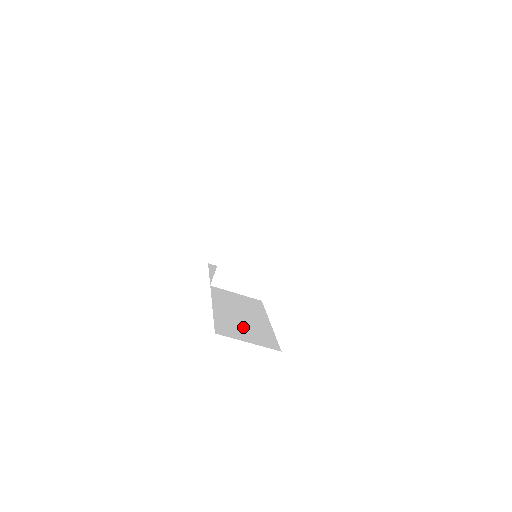
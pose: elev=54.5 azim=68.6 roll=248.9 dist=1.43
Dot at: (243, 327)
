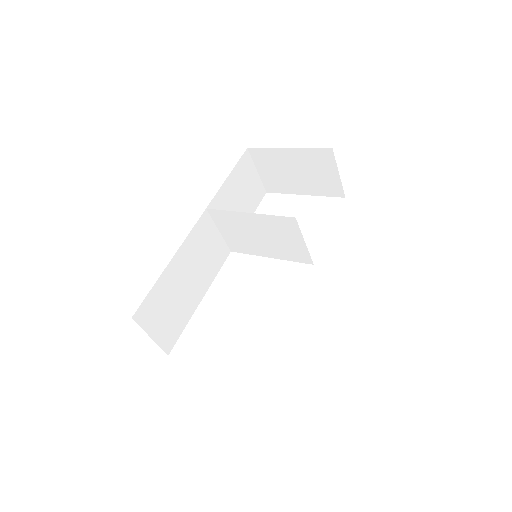
Dot at: (169, 307)
